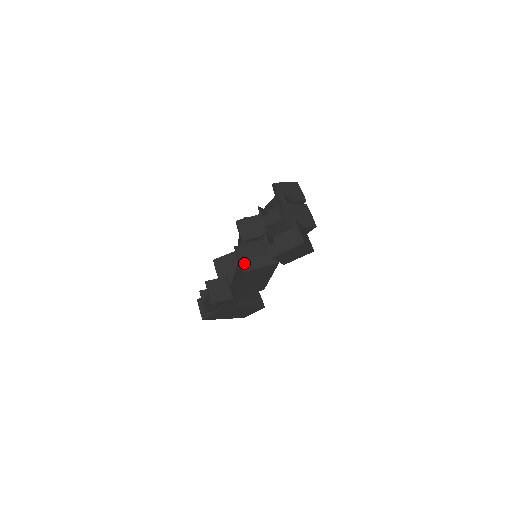
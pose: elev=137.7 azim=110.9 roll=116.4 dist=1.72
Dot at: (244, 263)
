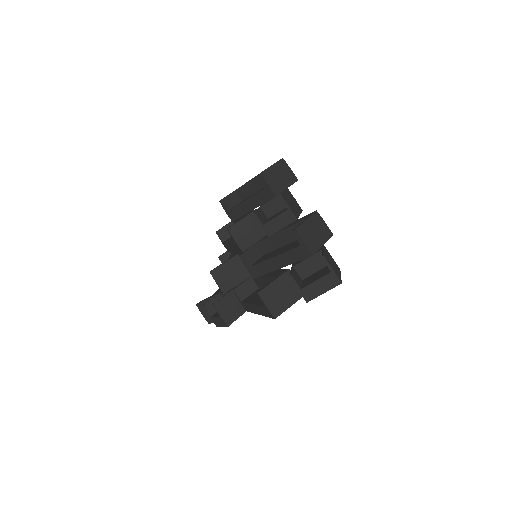
Dot at: (273, 308)
